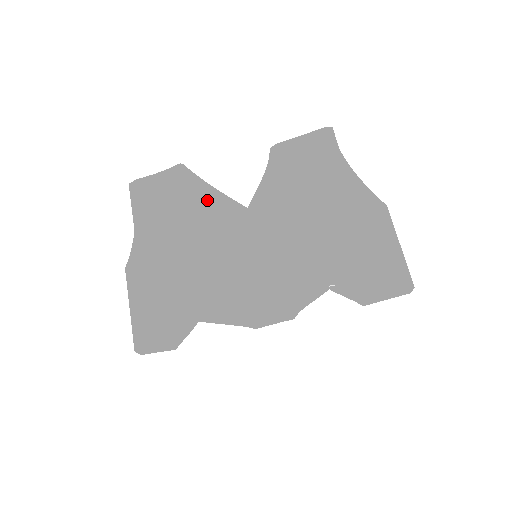
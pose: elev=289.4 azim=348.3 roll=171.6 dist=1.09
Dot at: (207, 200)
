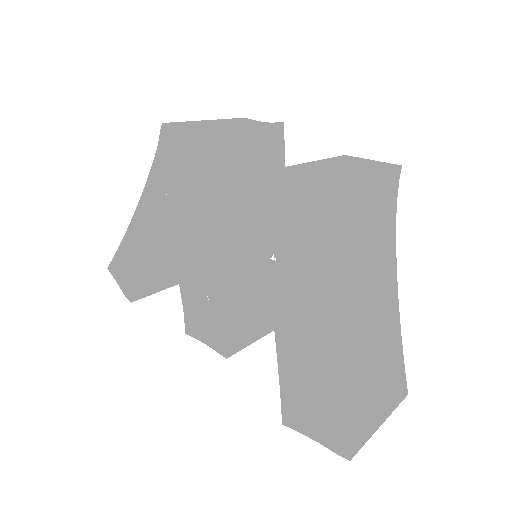
Dot at: (272, 161)
